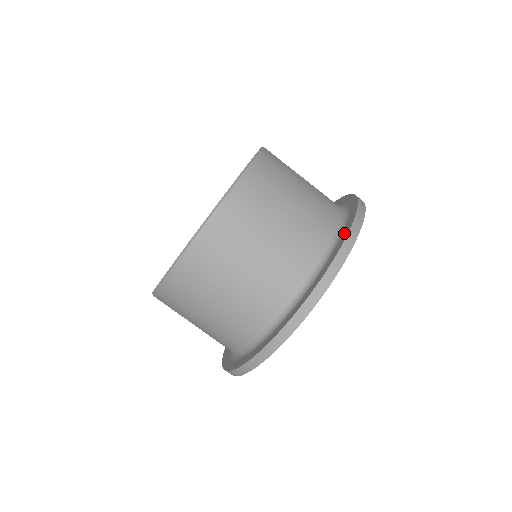
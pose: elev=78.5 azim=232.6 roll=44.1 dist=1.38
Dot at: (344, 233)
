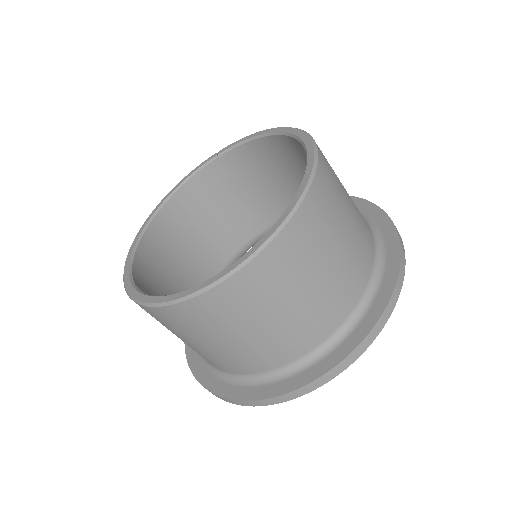
Dot at: (385, 227)
